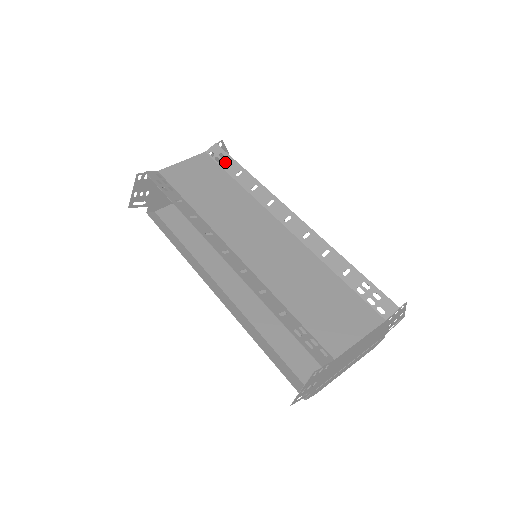
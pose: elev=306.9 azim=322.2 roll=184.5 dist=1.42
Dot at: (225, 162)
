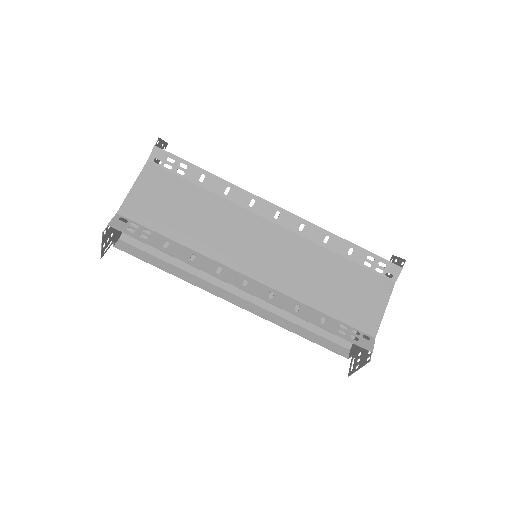
Dot at: (179, 168)
